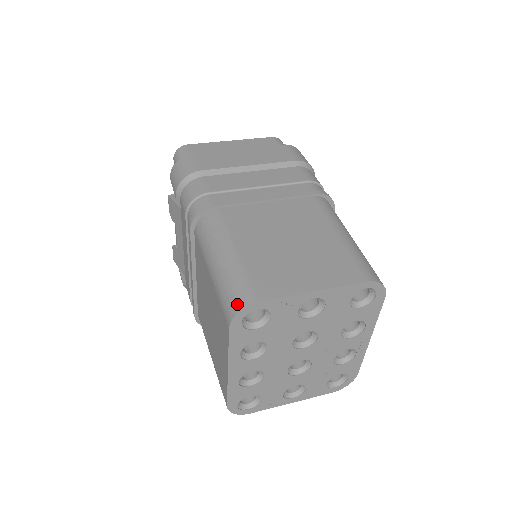
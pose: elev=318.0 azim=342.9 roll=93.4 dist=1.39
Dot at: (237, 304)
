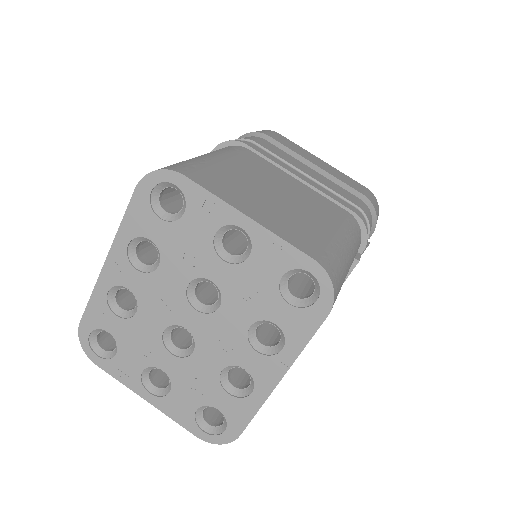
Dot at: occluded
